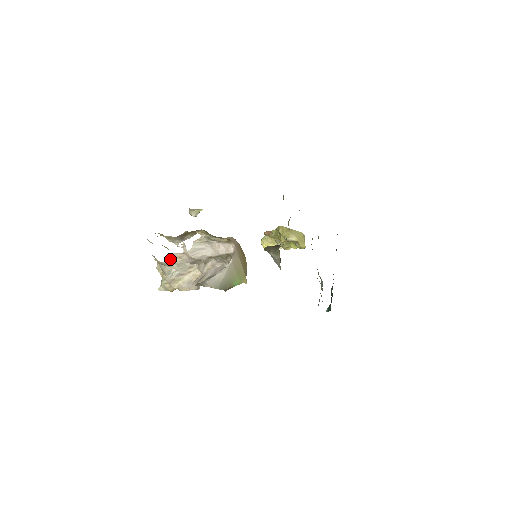
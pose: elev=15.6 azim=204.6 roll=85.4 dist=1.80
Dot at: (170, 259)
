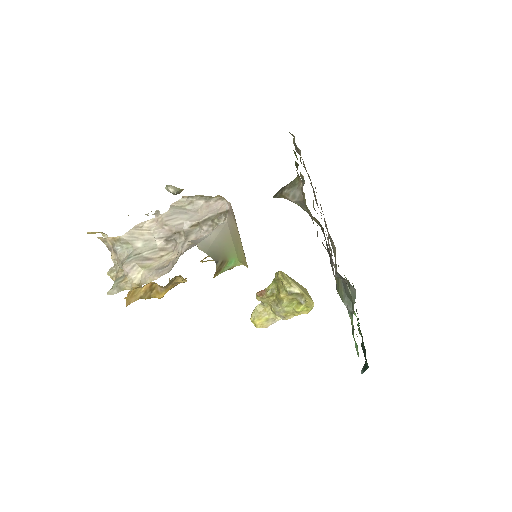
Dot at: (134, 231)
